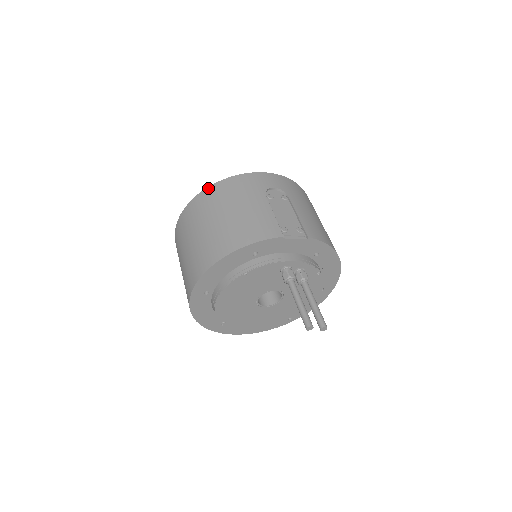
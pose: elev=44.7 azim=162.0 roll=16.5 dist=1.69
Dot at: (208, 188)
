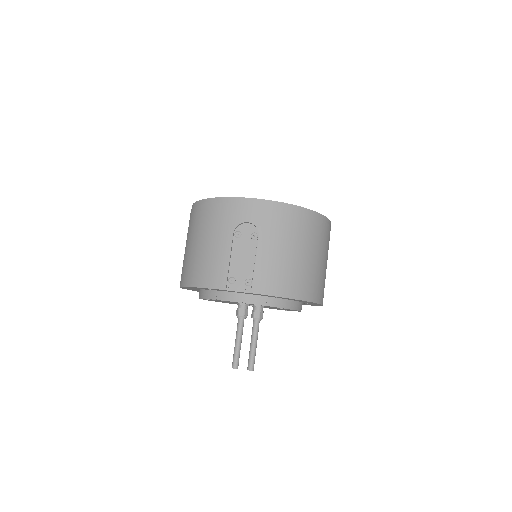
Dot at: (200, 201)
